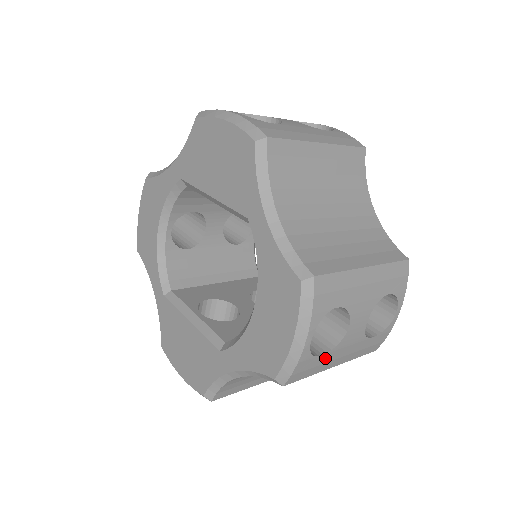
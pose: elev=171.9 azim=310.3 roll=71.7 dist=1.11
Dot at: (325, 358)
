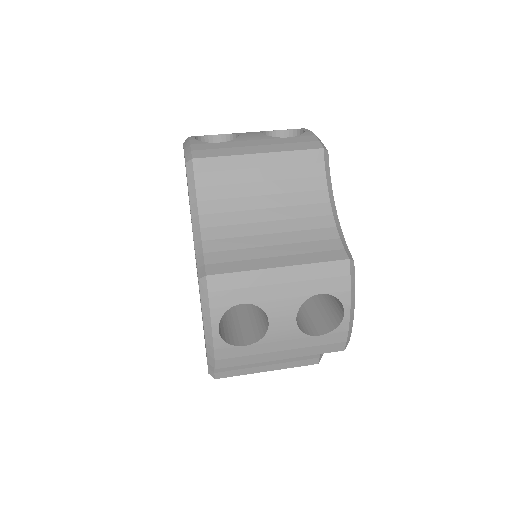
Dot at: occluded
